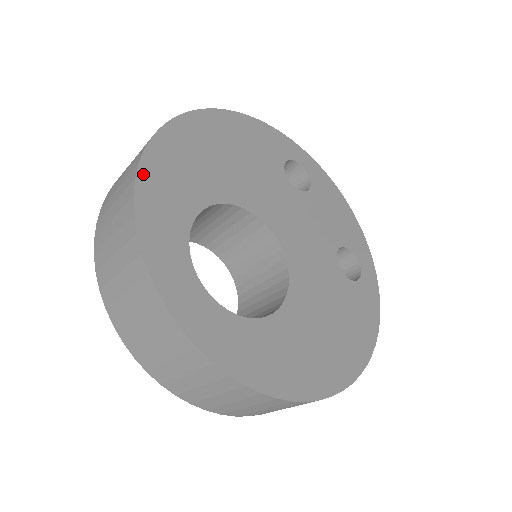
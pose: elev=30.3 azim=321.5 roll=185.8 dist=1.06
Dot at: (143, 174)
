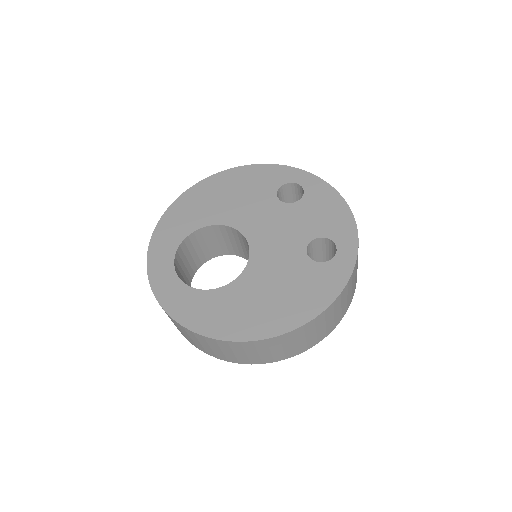
Dot at: (163, 220)
